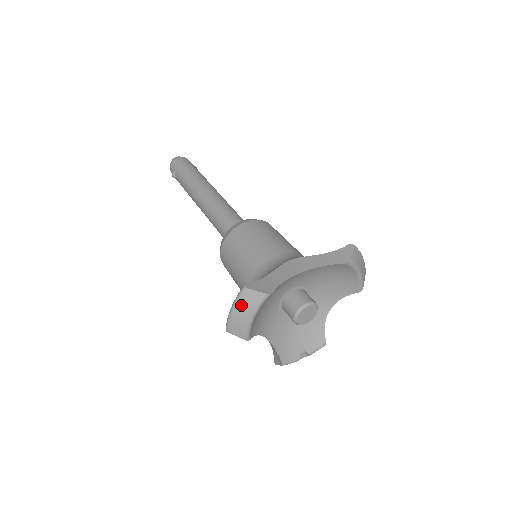
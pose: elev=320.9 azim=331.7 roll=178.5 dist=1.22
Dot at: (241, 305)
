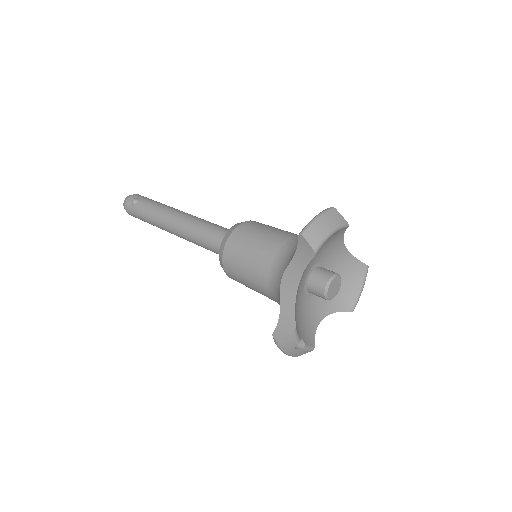
Dot at: (328, 217)
